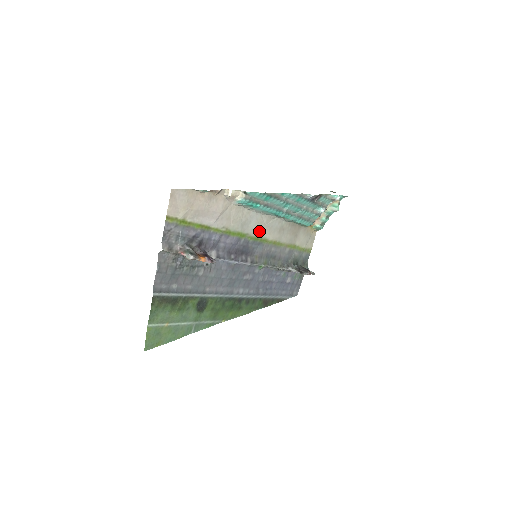
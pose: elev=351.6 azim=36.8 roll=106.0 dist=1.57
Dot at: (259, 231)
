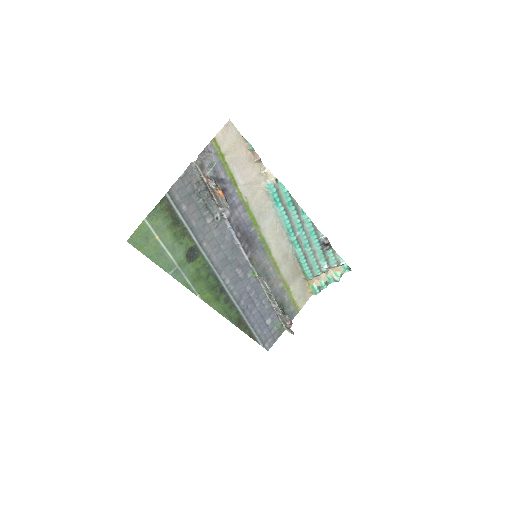
Dot at: (269, 236)
